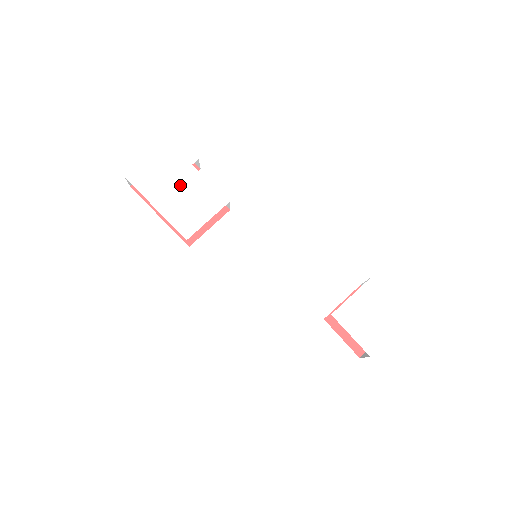
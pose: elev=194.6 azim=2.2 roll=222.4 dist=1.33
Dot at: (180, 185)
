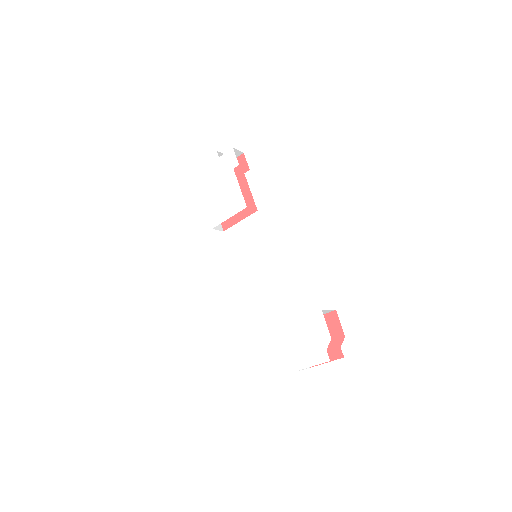
Dot at: (221, 184)
